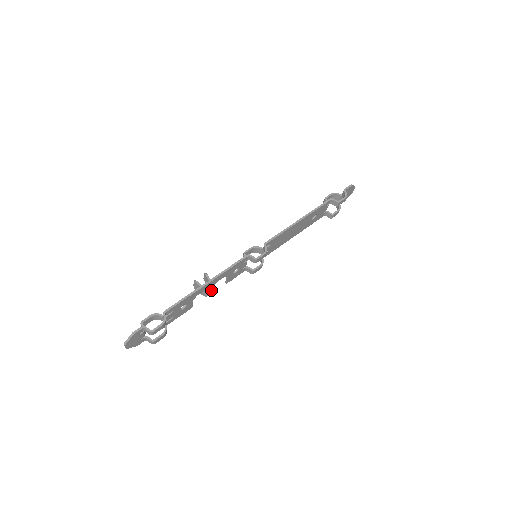
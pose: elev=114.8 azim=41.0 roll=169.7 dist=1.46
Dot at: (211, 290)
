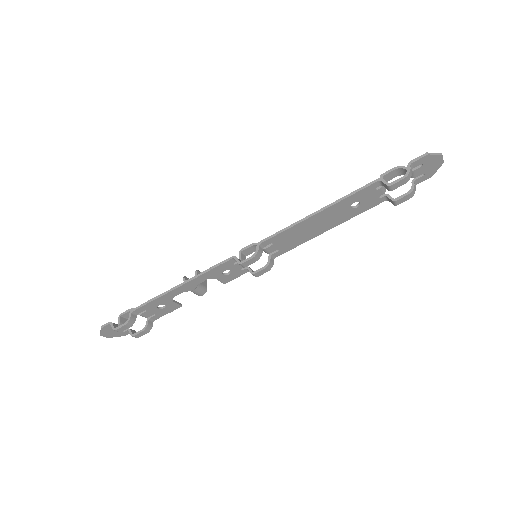
Dot at: (199, 291)
